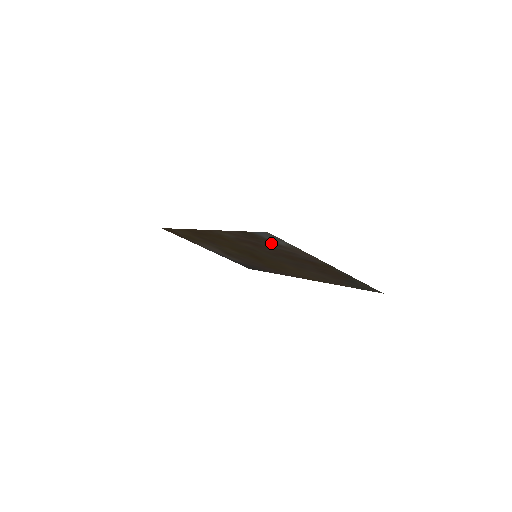
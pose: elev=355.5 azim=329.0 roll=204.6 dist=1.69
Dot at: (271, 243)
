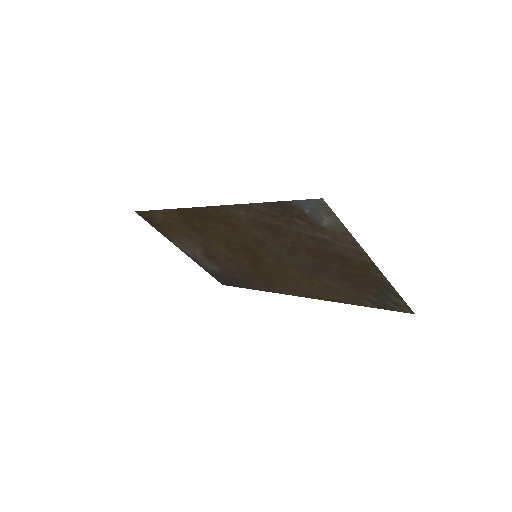
Dot at: (307, 224)
